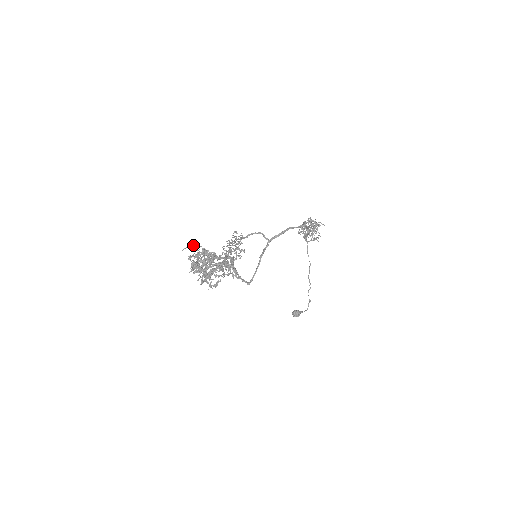
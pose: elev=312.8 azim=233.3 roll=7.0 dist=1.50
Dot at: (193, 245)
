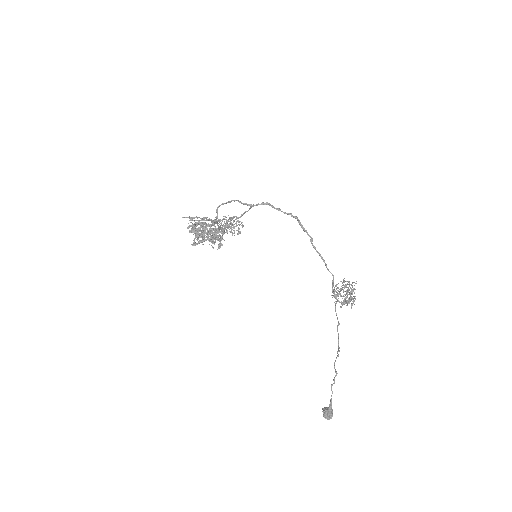
Dot at: occluded
